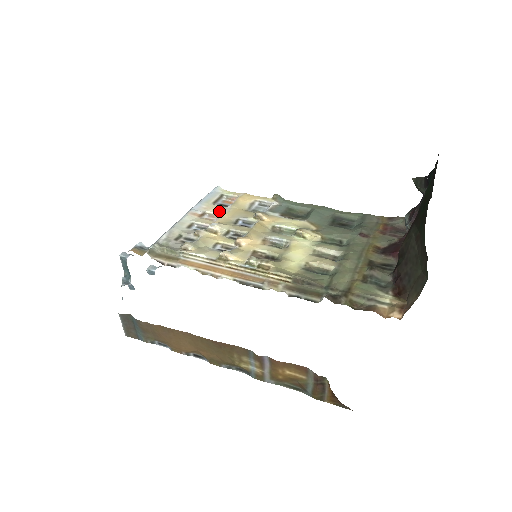
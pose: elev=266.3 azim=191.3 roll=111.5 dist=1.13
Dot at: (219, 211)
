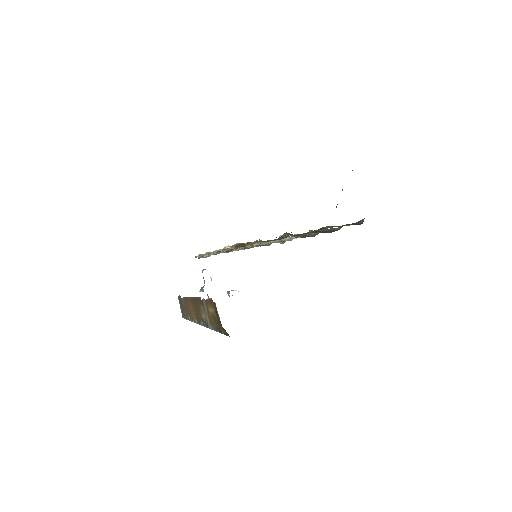
Dot at: occluded
